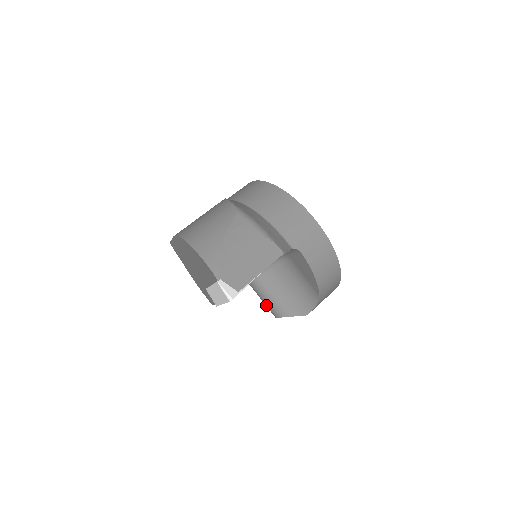
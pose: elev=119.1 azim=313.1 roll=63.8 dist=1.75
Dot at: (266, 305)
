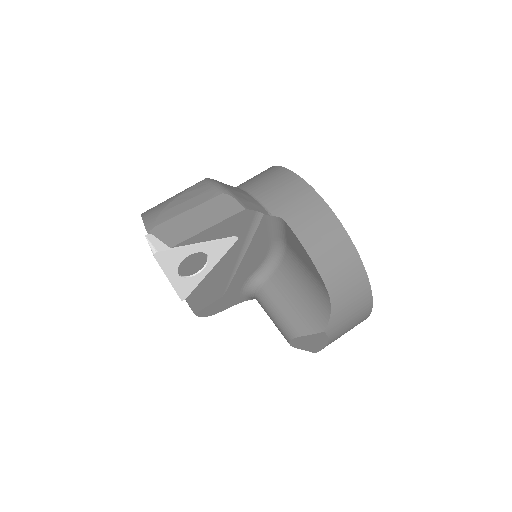
Dot at: (276, 326)
